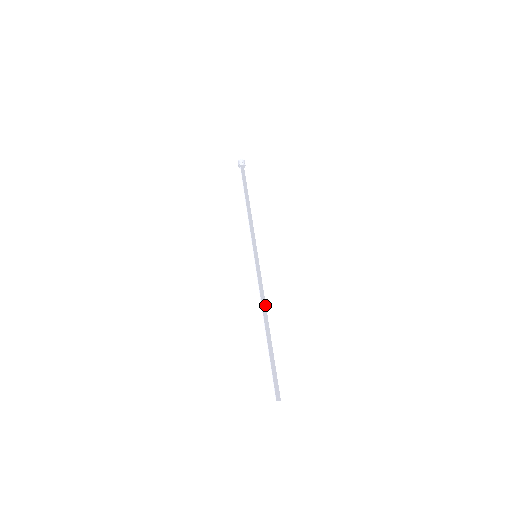
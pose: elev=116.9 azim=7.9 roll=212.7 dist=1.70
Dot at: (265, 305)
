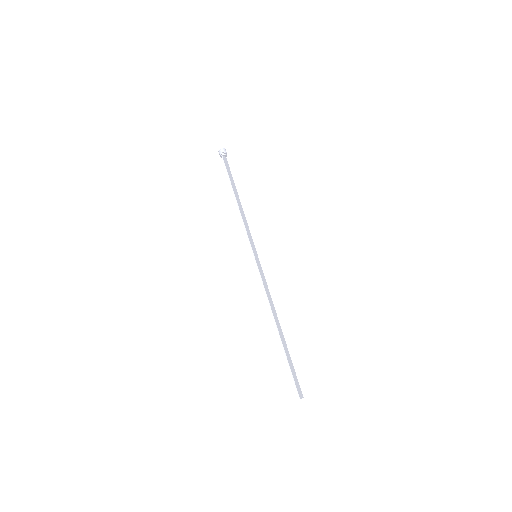
Dot at: (273, 306)
